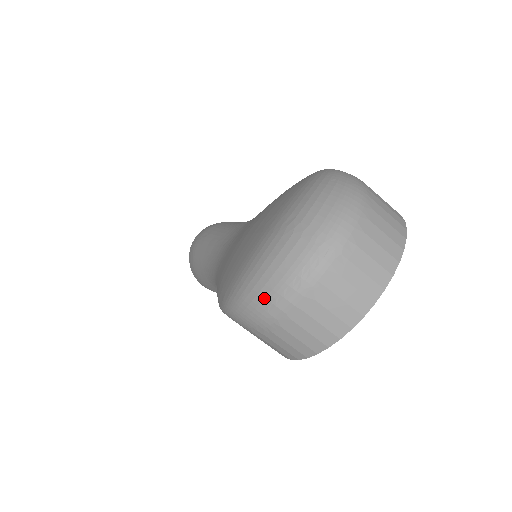
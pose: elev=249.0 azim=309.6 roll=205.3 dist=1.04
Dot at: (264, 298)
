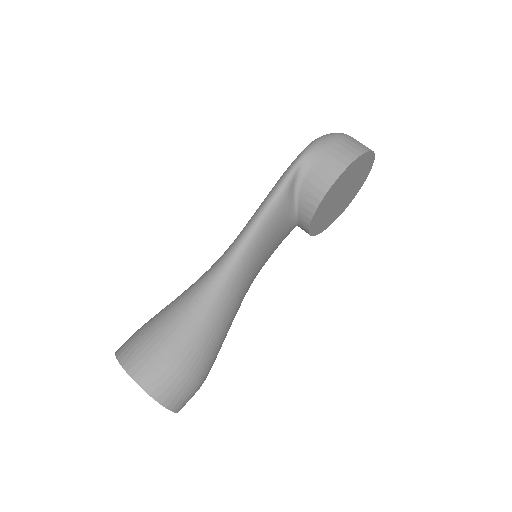
Dot at: (334, 133)
